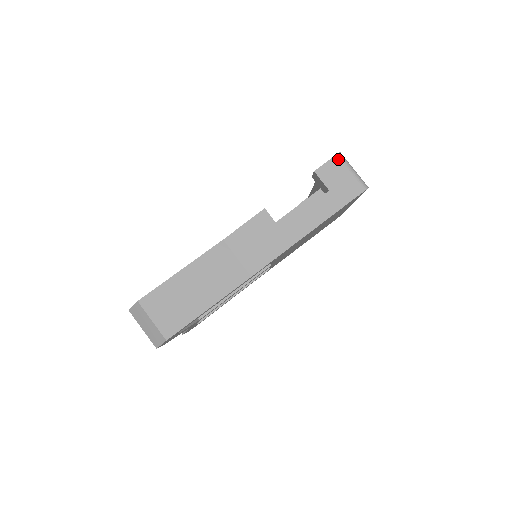
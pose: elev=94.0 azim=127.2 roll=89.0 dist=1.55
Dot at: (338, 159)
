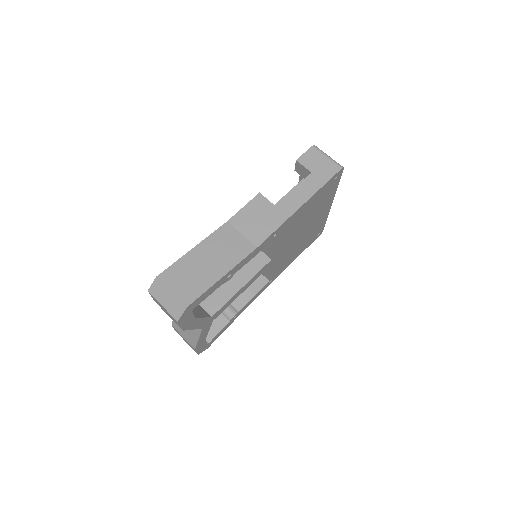
Dot at: (314, 149)
